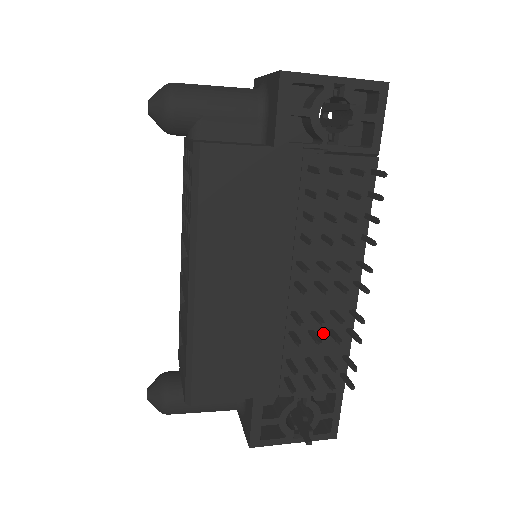
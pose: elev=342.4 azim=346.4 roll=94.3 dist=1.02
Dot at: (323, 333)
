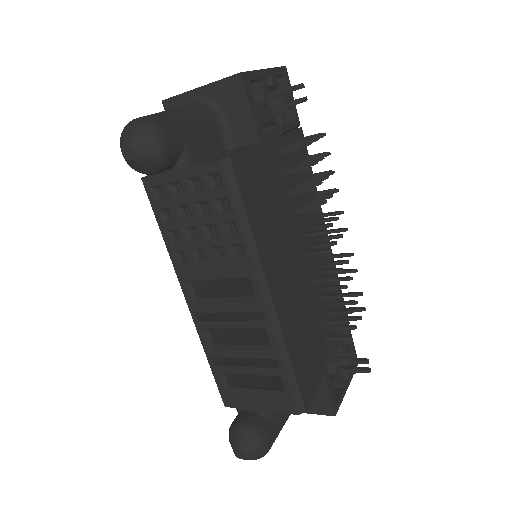
Dot at: occluded
